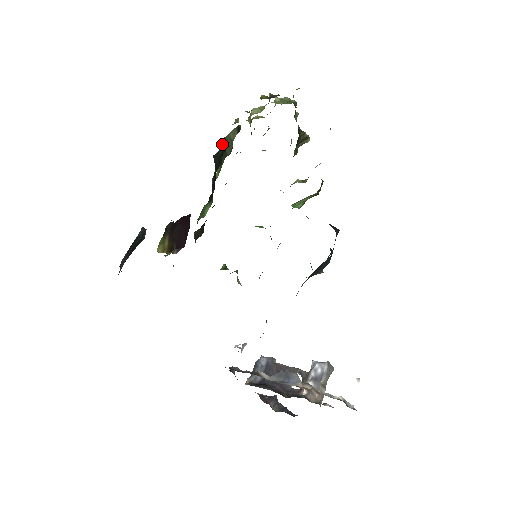
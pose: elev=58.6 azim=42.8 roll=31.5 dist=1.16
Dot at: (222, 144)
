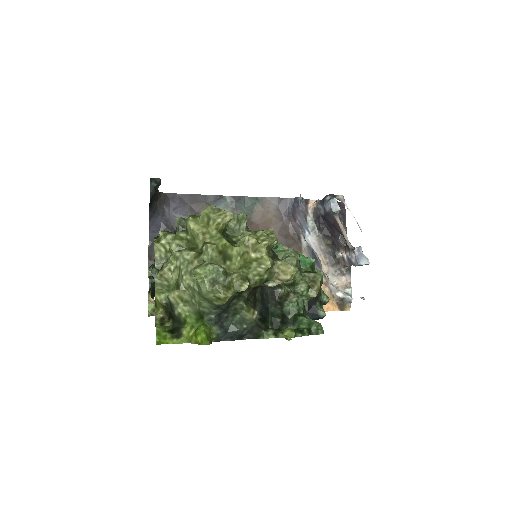
Dot at: occluded
